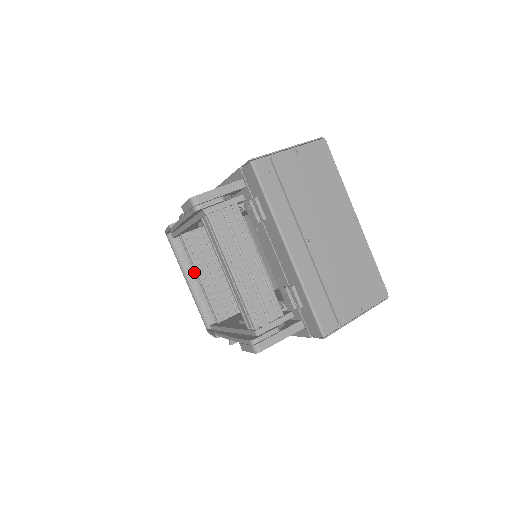
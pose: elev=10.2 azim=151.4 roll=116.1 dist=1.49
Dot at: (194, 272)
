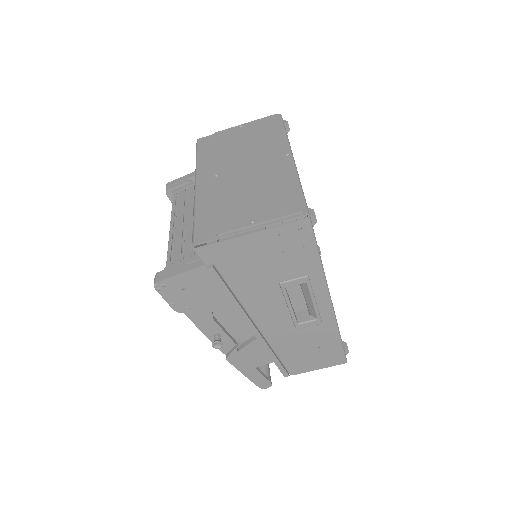
Dot at: occluded
